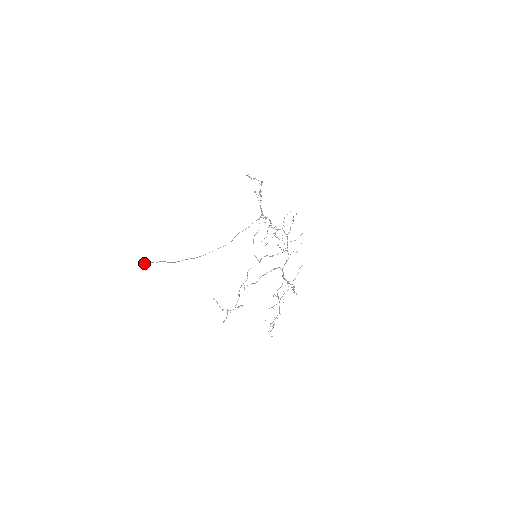
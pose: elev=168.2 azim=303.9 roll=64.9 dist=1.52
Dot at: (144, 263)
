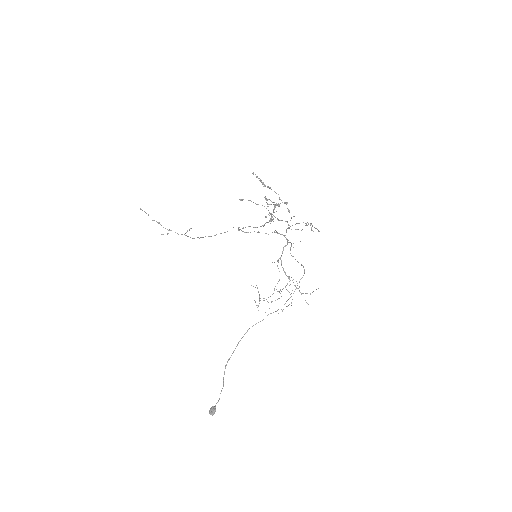
Dot at: (215, 411)
